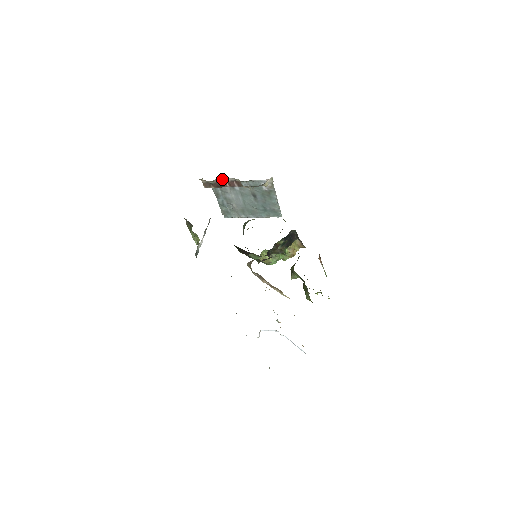
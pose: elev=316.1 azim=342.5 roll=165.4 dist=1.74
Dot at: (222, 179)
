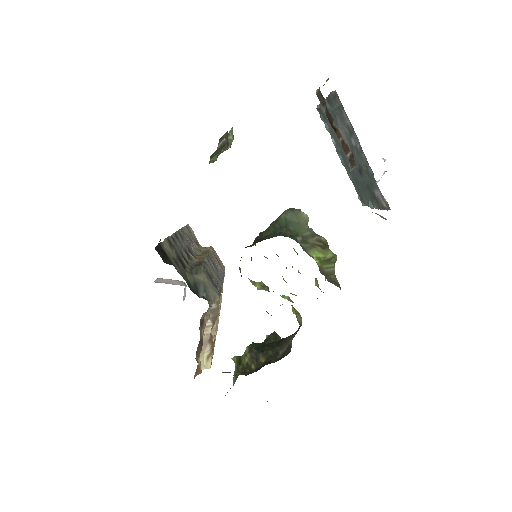
Dot at: occluded
